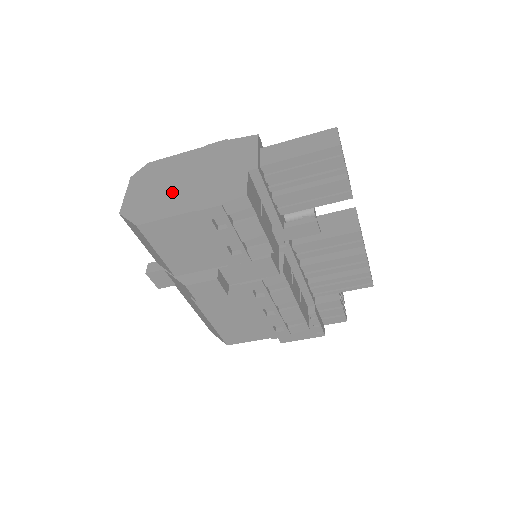
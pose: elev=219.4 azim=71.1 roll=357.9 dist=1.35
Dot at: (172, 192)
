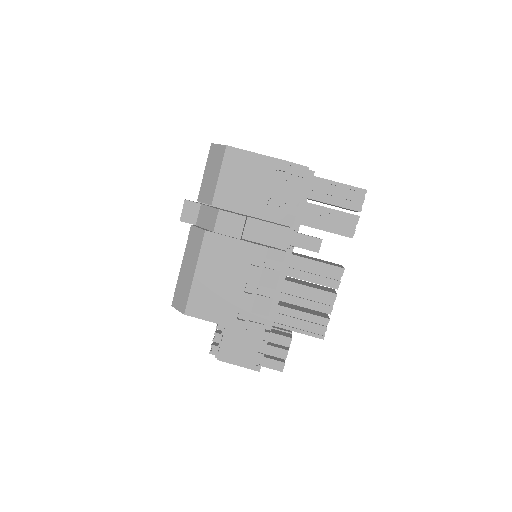
Dot at: occluded
